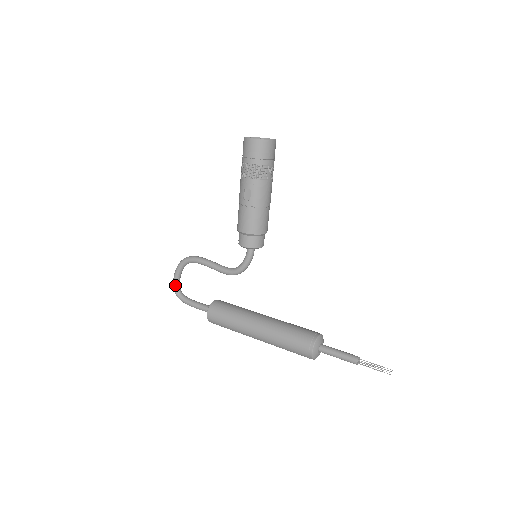
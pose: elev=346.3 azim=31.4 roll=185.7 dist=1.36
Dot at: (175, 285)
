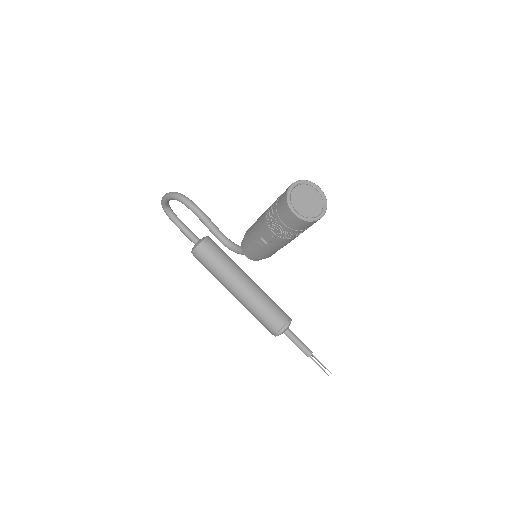
Dot at: (163, 204)
